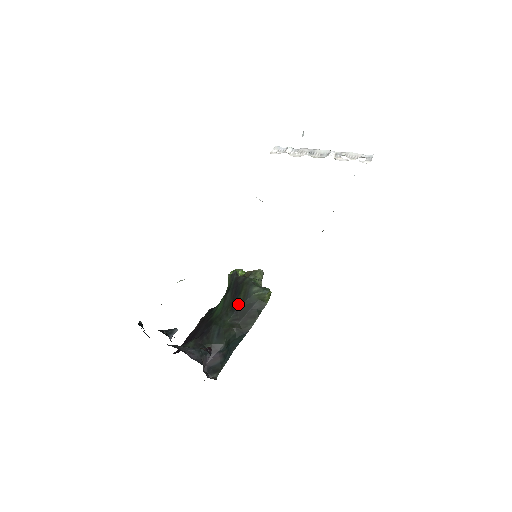
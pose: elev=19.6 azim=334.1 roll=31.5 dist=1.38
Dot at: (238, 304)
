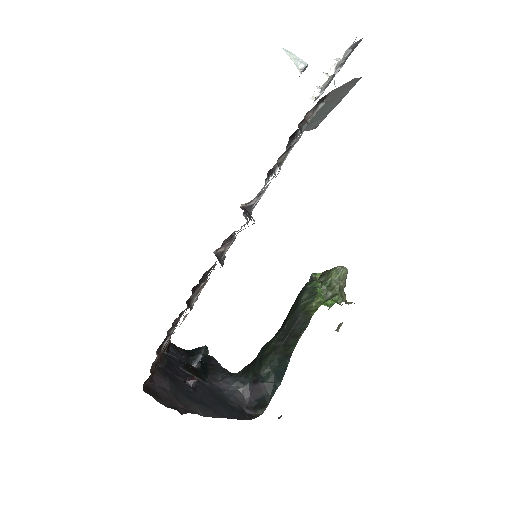
Dot at: (287, 319)
